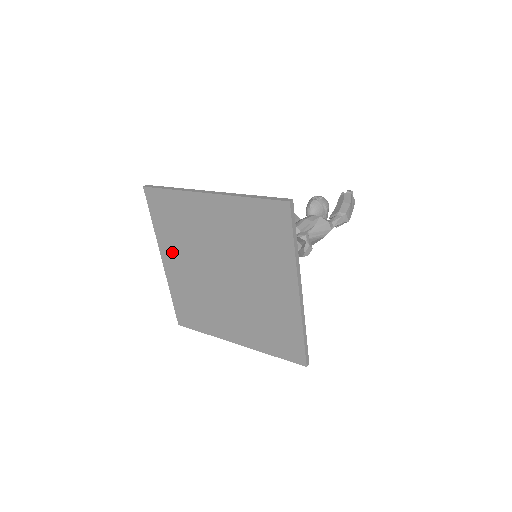
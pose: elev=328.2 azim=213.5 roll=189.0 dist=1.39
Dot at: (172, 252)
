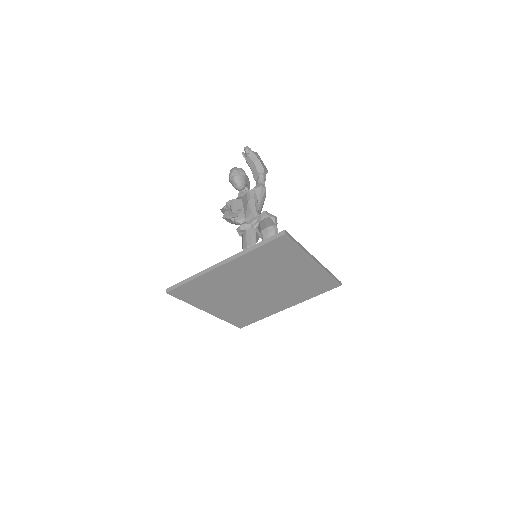
Dot at: (212, 304)
